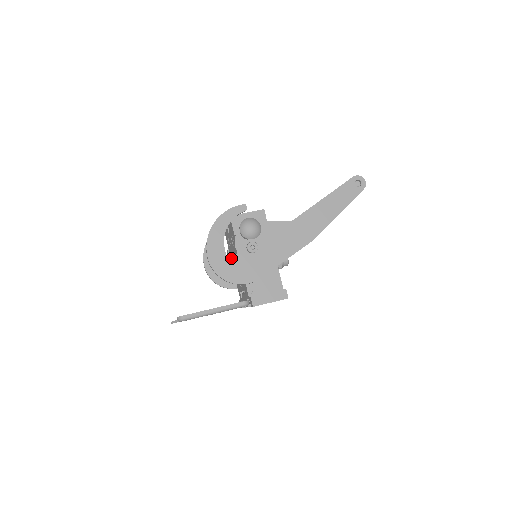
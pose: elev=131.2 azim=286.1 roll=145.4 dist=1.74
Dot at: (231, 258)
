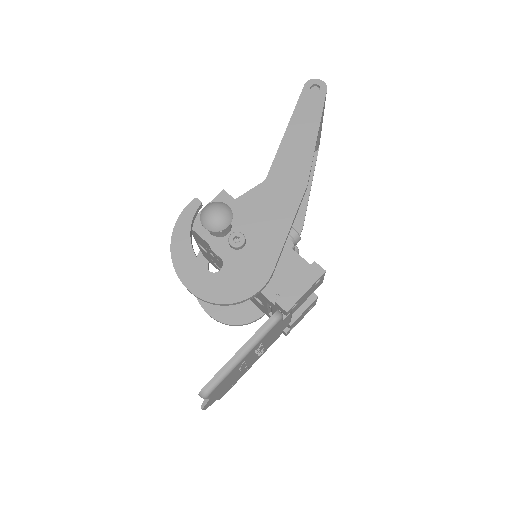
Dot at: (219, 271)
